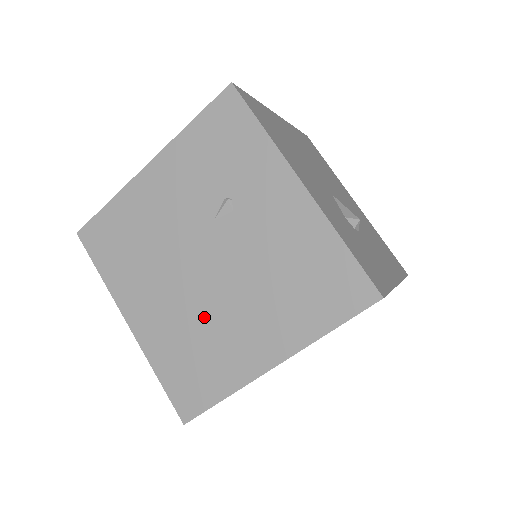
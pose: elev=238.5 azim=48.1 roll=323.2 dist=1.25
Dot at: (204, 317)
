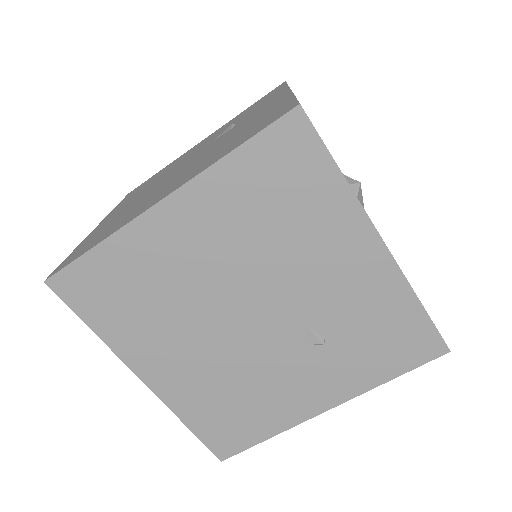
Dot at: (148, 195)
